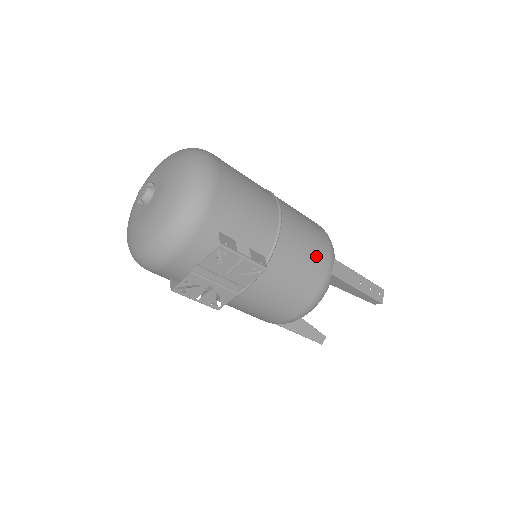
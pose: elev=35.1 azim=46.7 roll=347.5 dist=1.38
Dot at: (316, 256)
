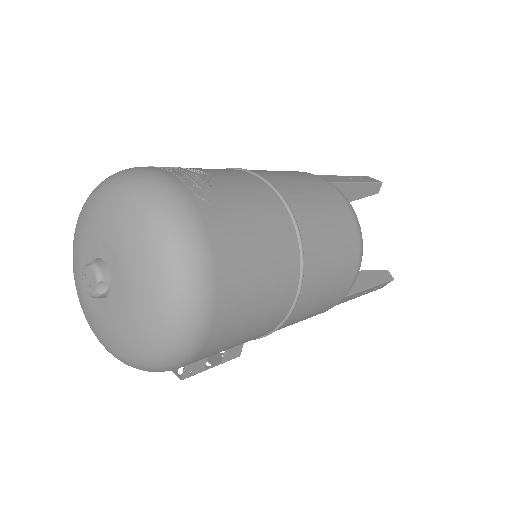
Dot at: (318, 313)
